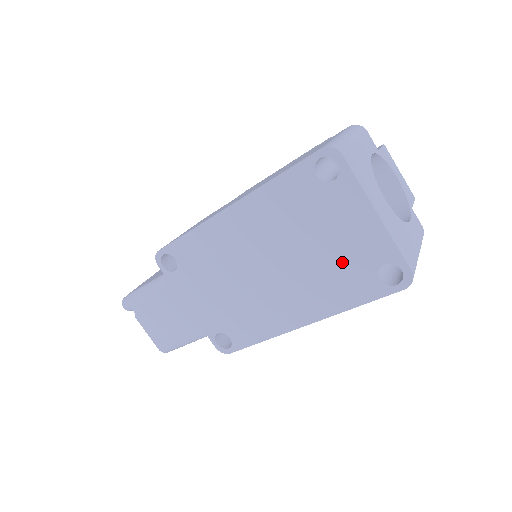
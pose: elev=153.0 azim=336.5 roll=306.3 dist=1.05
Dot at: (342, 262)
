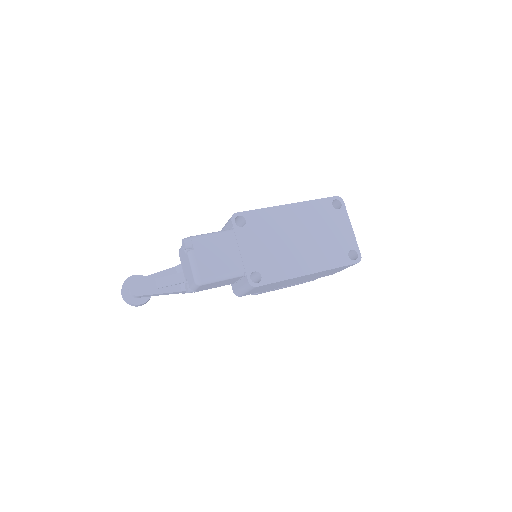
Dot at: (335, 244)
